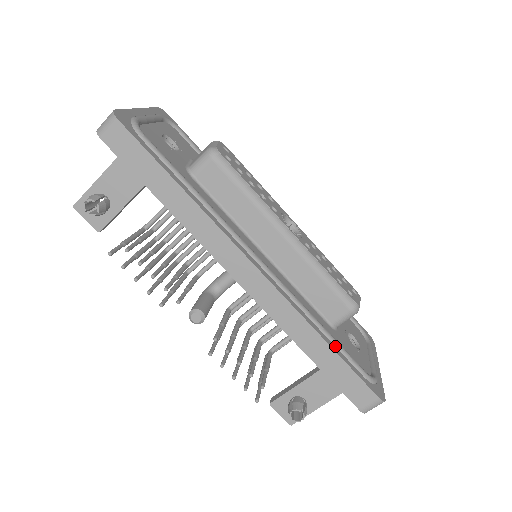
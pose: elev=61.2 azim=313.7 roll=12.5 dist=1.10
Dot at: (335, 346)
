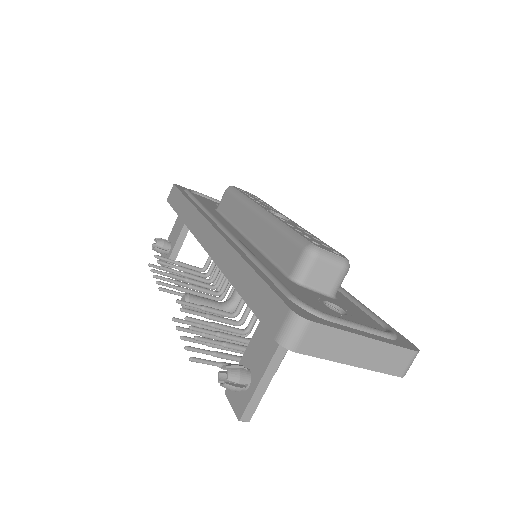
Dot at: (263, 272)
